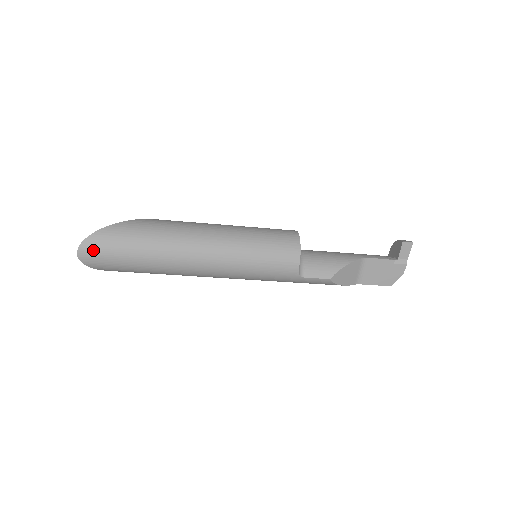
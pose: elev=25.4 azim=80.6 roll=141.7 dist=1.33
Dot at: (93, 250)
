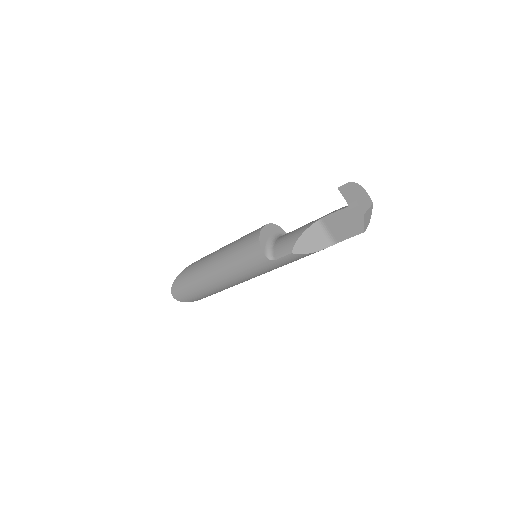
Dot at: (176, 292)
